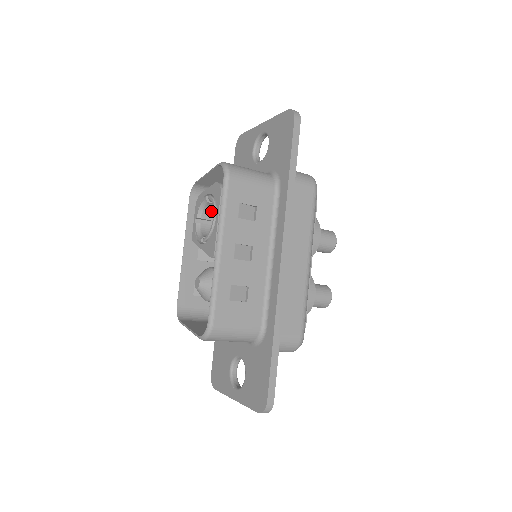
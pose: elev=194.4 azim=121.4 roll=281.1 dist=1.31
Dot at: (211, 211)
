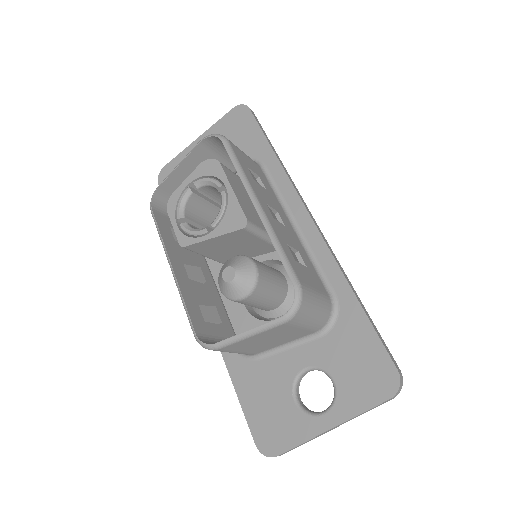
Dot at: (192, 210)
